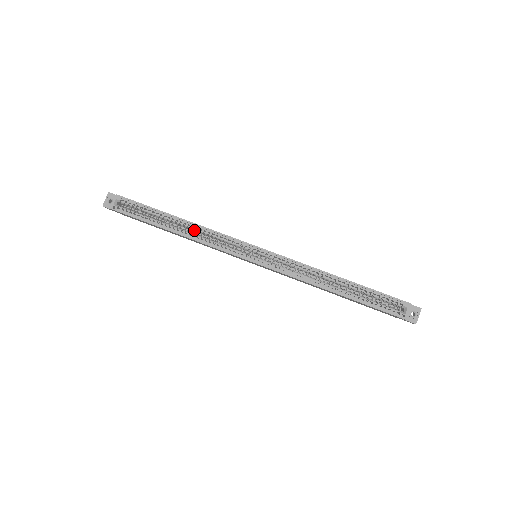
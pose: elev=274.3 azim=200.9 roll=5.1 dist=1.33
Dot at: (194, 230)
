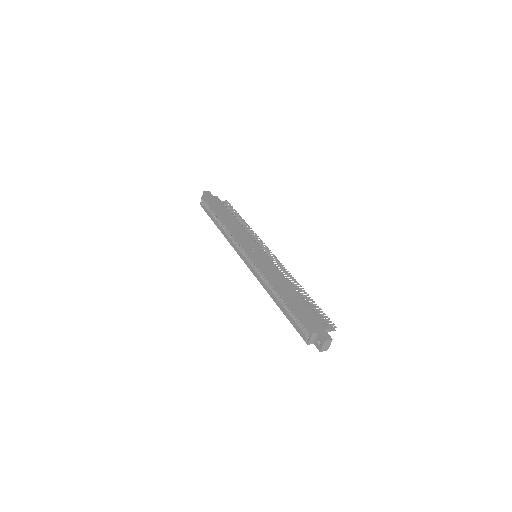
Dot at: occluded
